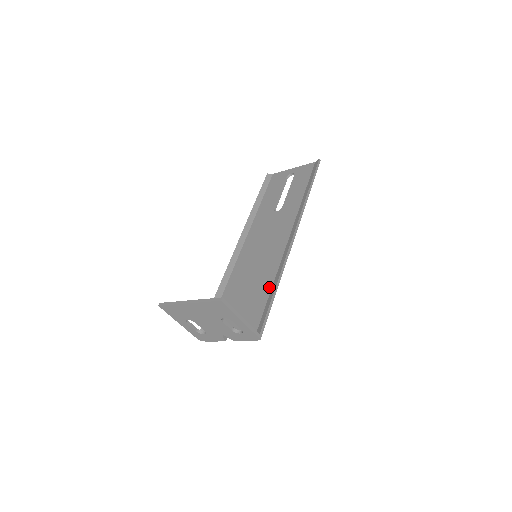
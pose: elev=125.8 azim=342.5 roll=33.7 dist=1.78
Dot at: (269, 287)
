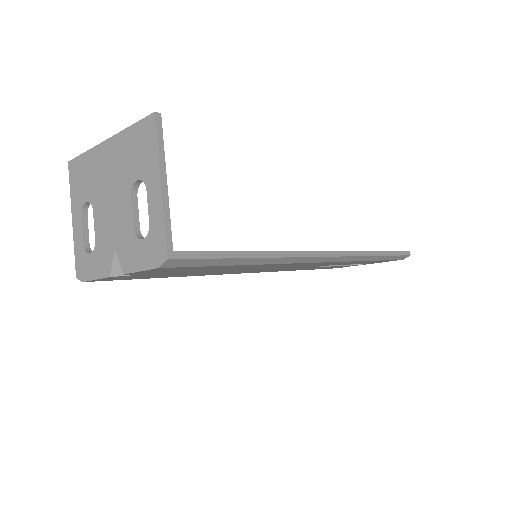
Dot at: occluded
